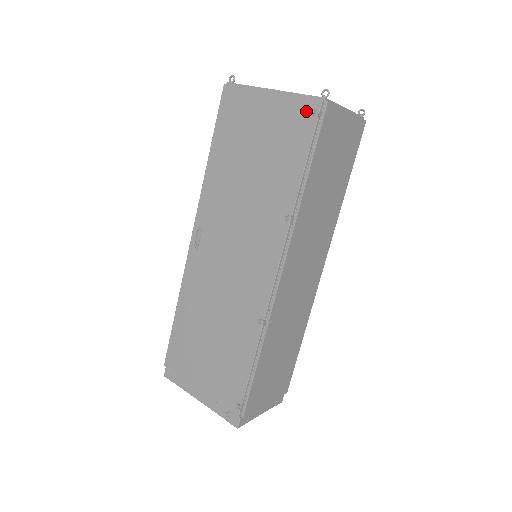
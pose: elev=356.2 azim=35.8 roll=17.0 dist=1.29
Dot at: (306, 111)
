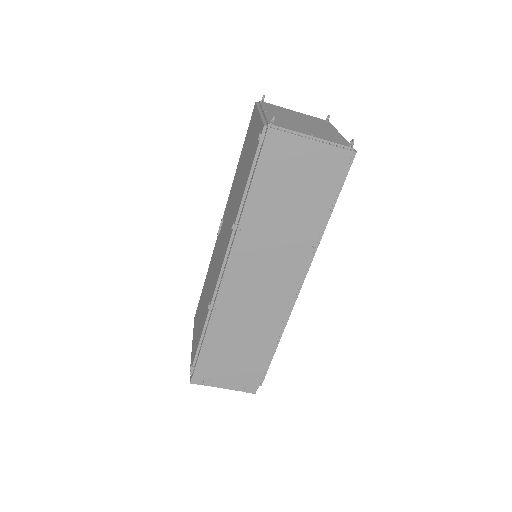
Dot at: occluded
